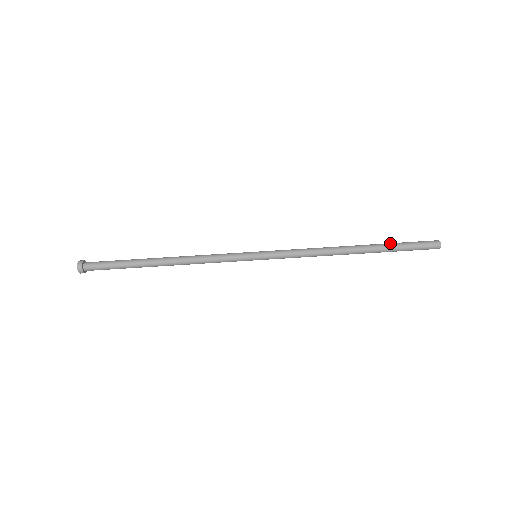
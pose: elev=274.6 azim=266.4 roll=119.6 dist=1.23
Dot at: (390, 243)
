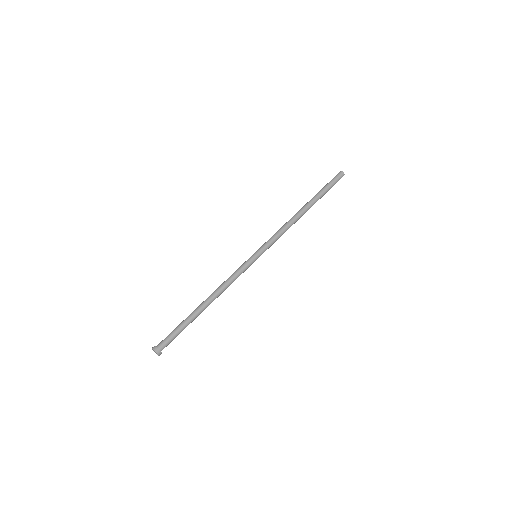
Dot at: (318, 193)
